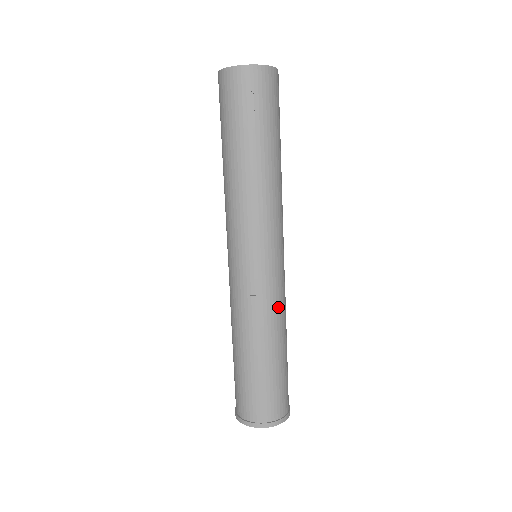
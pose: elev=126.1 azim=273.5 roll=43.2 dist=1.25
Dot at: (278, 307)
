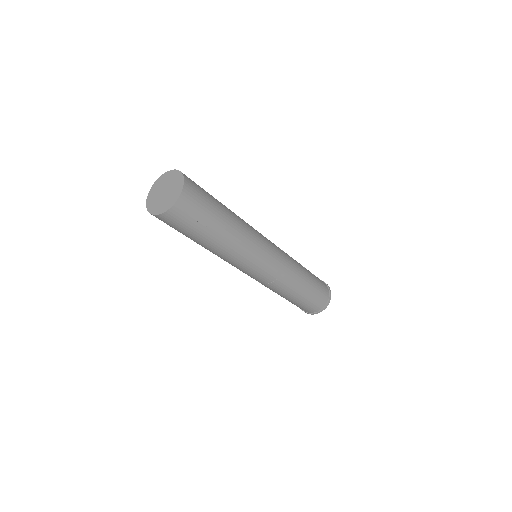
Dot at: (291, 266)
